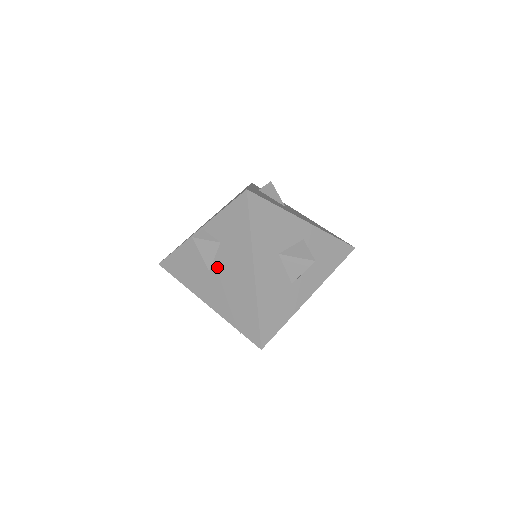
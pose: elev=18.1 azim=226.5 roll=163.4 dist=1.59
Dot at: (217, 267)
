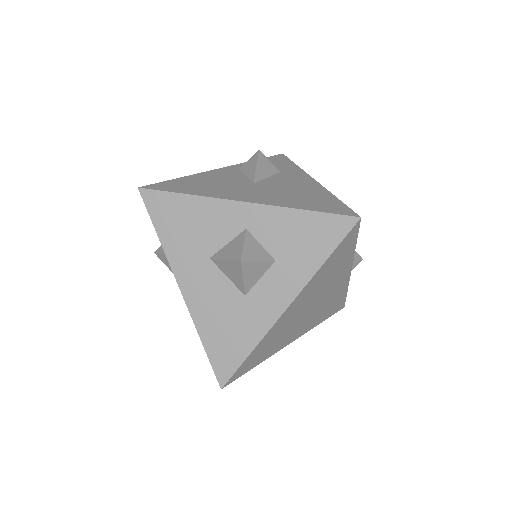
Dot at: occluded
